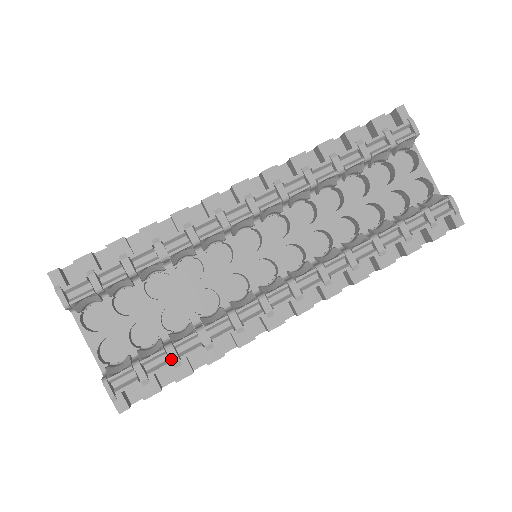
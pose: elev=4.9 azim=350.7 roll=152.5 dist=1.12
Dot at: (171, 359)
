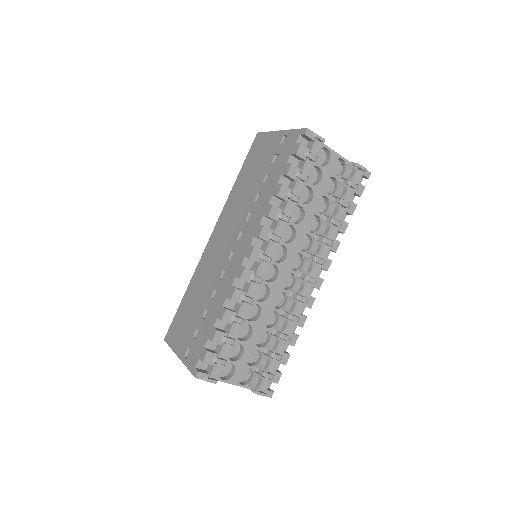
Dot at: (278, 359)
